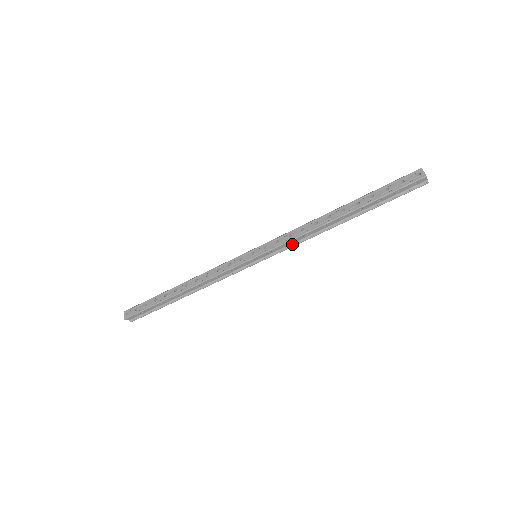
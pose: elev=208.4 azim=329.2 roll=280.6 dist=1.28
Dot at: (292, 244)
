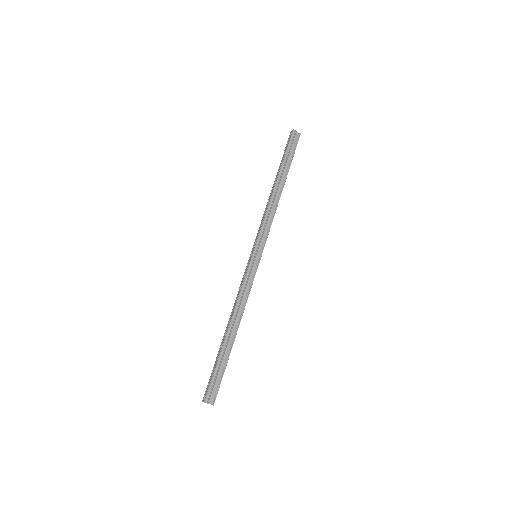
Dot at: (269, 226)
